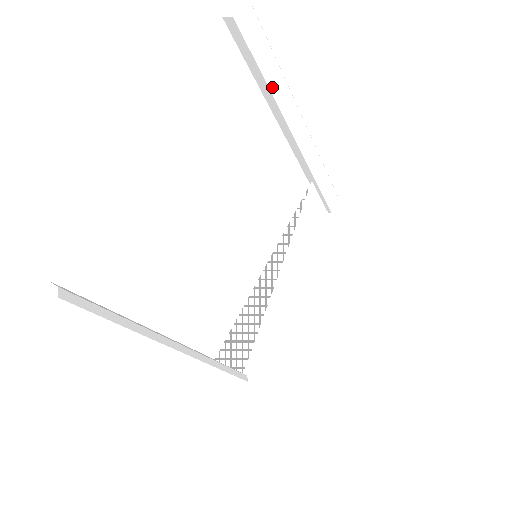
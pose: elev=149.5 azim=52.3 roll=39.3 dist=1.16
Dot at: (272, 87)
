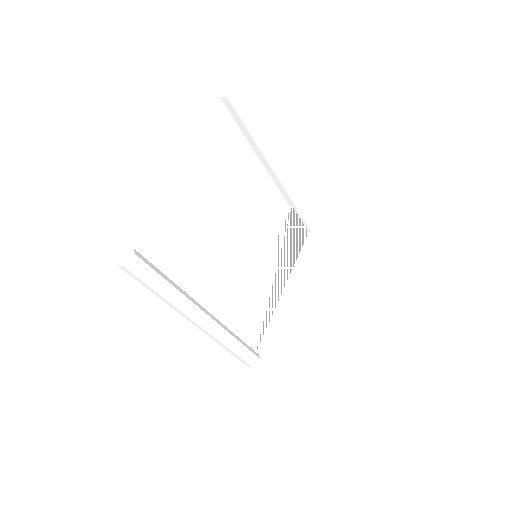
Dot at: (255, 138)
